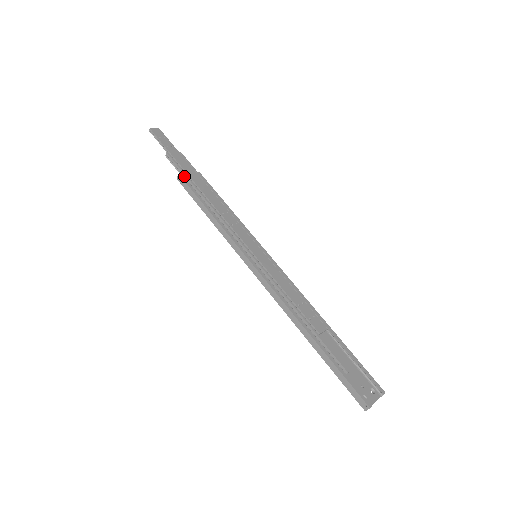
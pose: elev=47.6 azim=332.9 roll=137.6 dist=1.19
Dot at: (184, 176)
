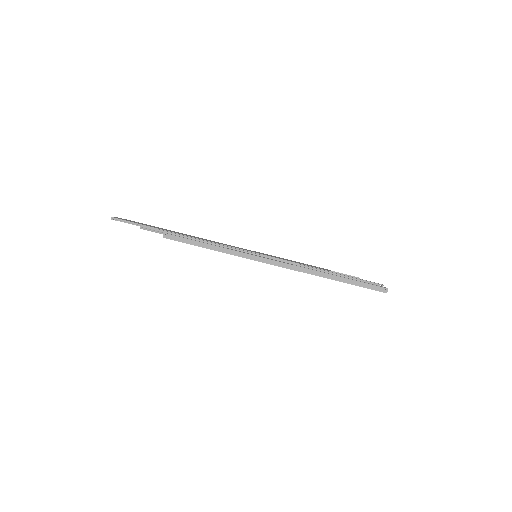
Dot at: (167, 233)
